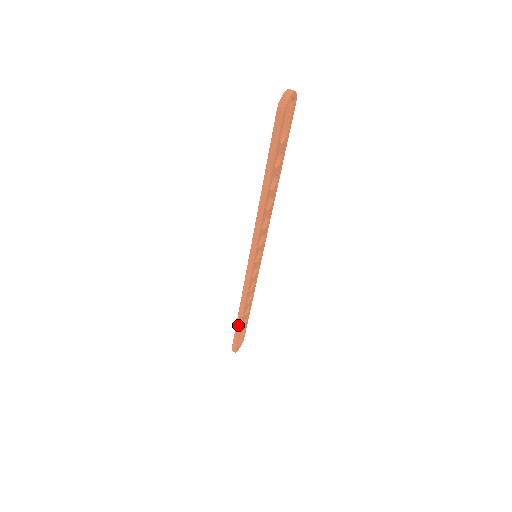
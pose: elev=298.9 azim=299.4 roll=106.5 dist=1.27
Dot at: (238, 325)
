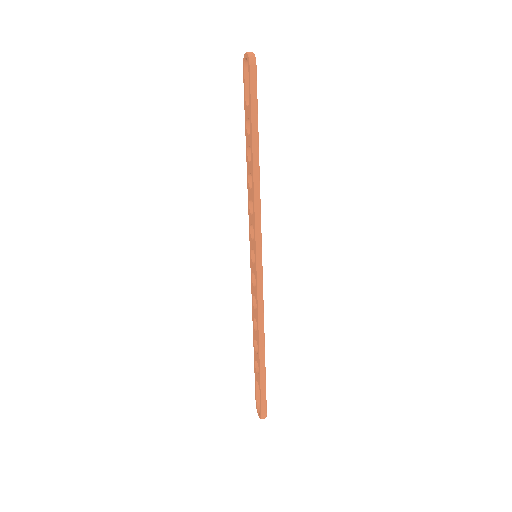
Dot at: (262, 365)
